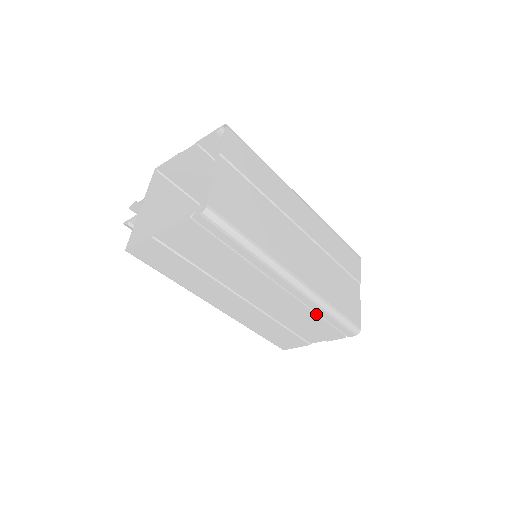
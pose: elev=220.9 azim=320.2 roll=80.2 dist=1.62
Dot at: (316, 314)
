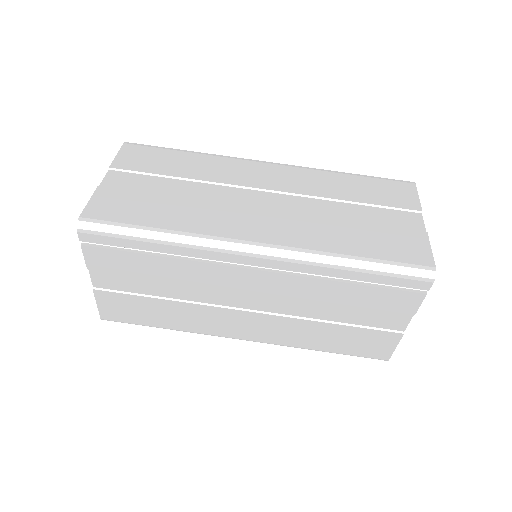
Dot at: (342, 280)
